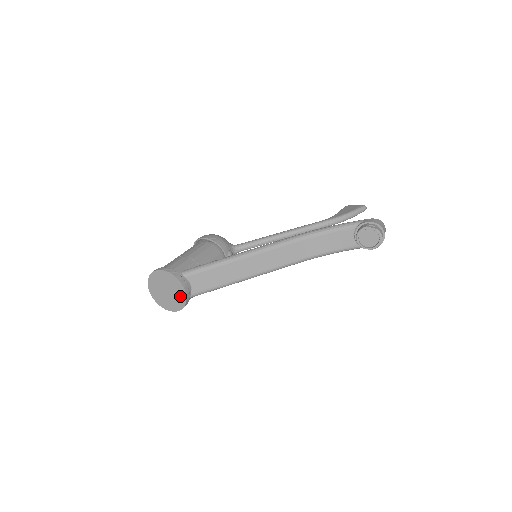
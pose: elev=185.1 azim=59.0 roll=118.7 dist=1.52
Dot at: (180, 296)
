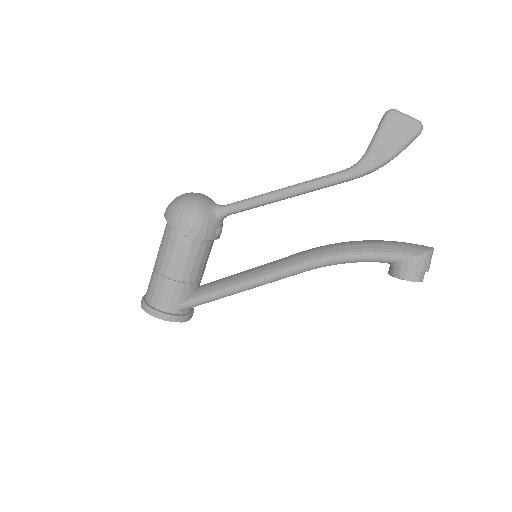
Dot at: occluded
